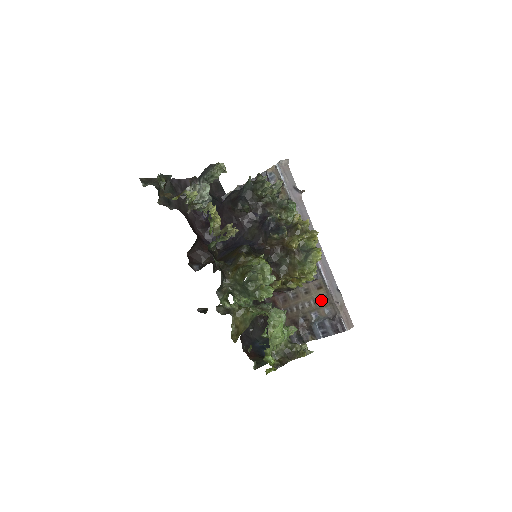
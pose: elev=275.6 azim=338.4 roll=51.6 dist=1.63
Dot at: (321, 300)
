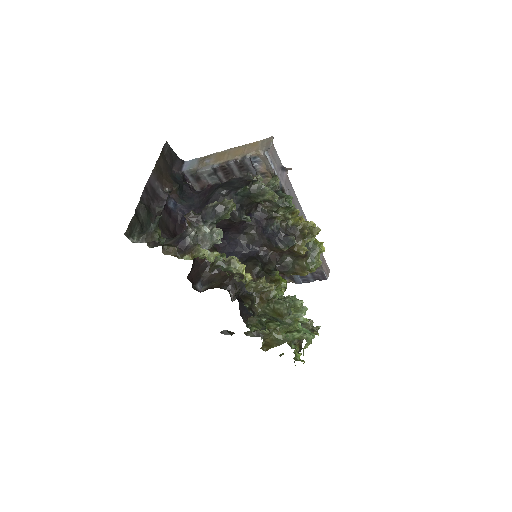
Dot at: occluded
